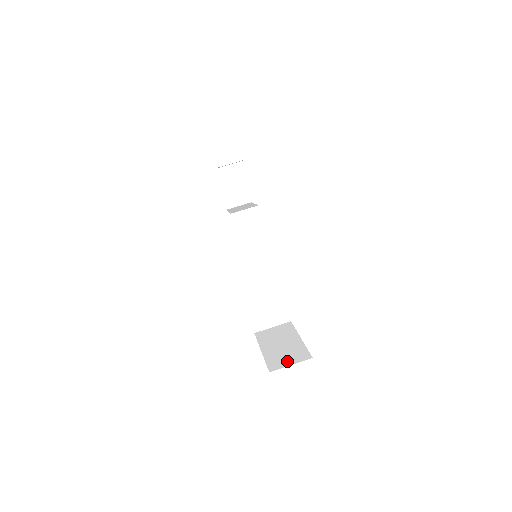
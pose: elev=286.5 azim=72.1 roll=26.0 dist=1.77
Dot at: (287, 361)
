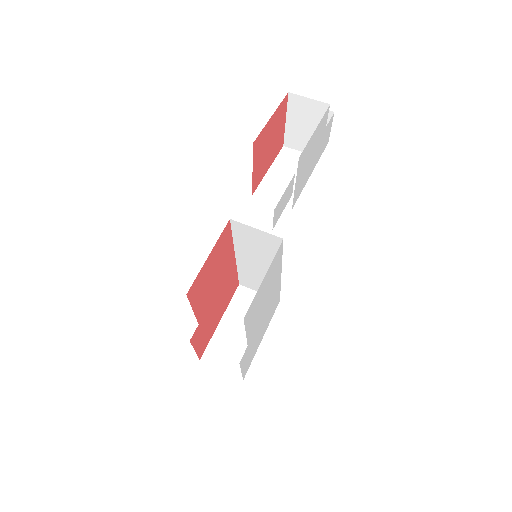
Dot at: (223, 361)
